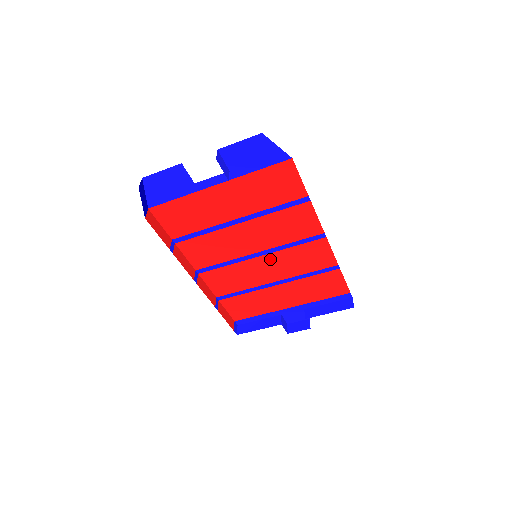
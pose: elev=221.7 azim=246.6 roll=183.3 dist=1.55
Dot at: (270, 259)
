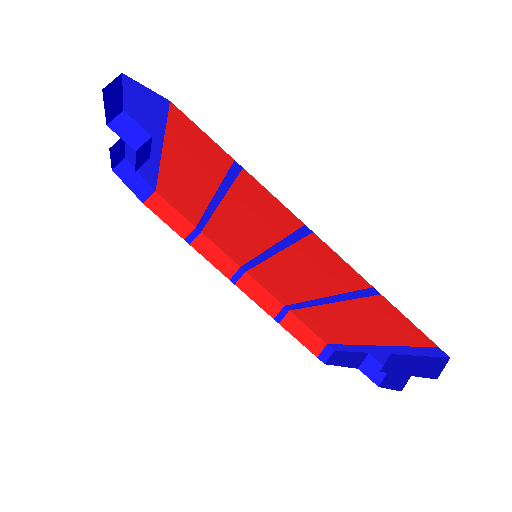
Dot at: (285, 262)
